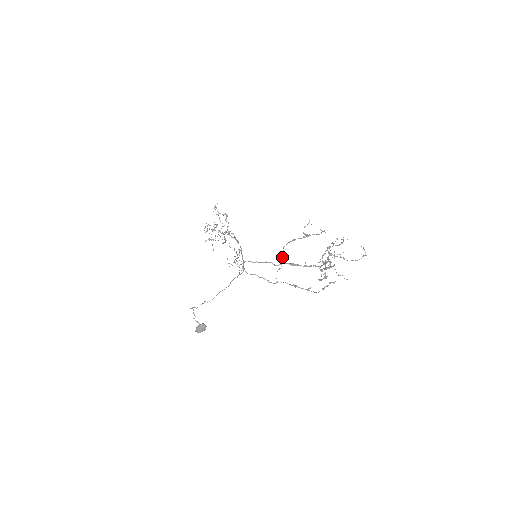
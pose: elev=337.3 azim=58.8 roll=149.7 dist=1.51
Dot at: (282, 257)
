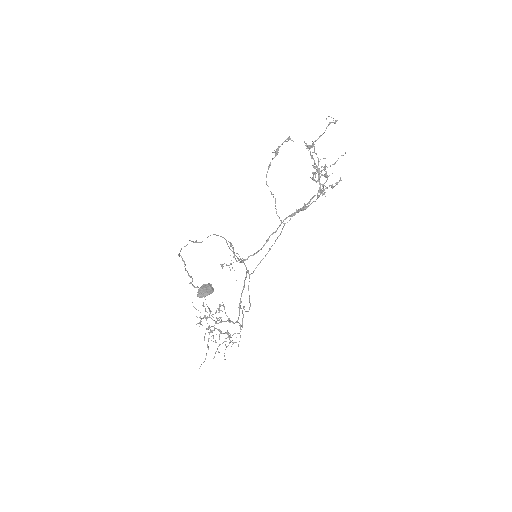
Dot at: occluded
